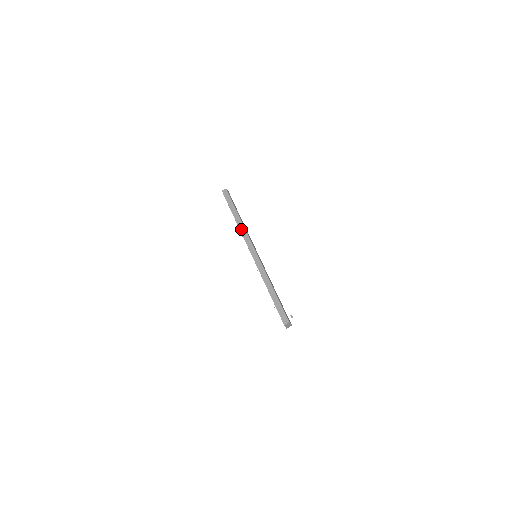
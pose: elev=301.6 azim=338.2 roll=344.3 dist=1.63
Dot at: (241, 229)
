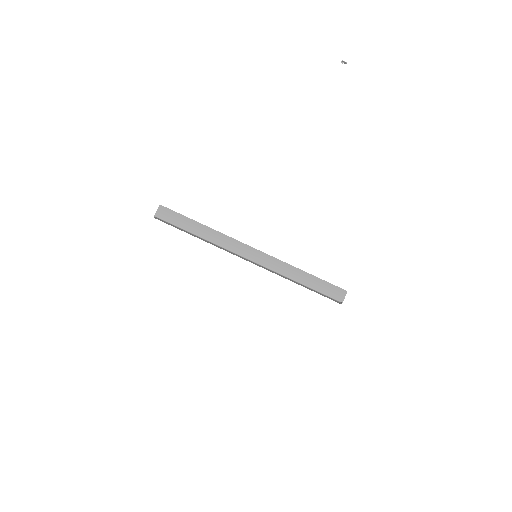
Dot at: occluded
